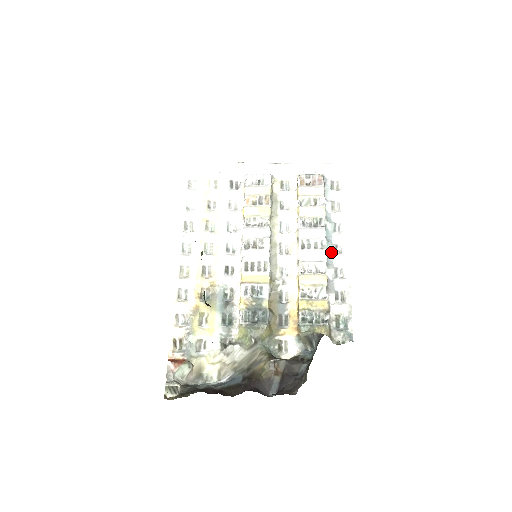
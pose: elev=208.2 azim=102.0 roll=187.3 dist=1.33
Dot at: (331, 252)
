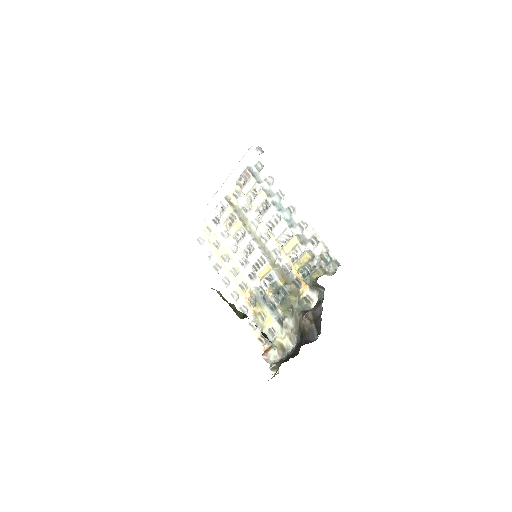
Dot at: (289, 215)
